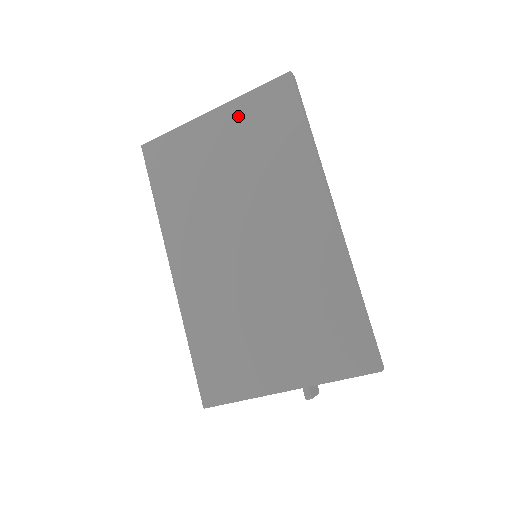
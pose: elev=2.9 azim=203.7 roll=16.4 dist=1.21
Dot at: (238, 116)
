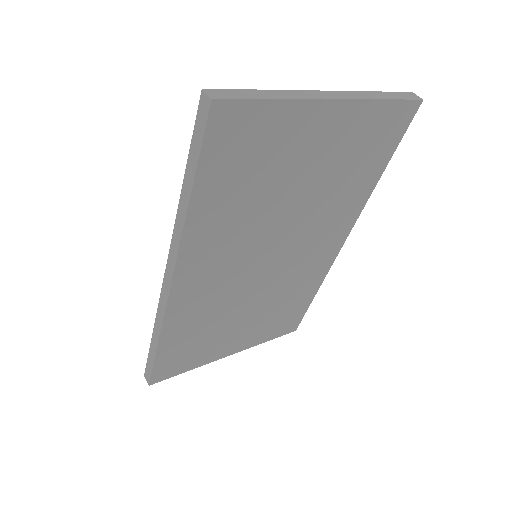
Dot at: (355, 125)
